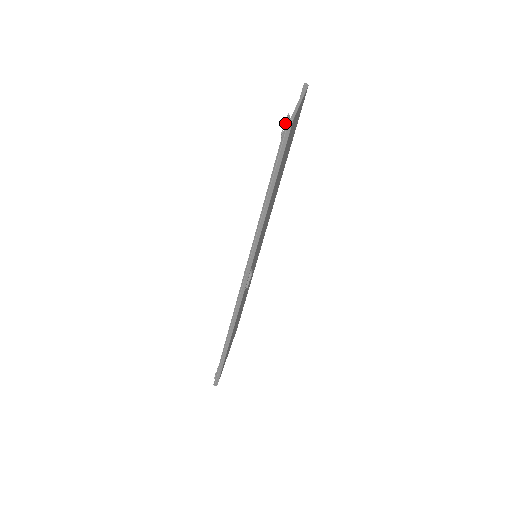
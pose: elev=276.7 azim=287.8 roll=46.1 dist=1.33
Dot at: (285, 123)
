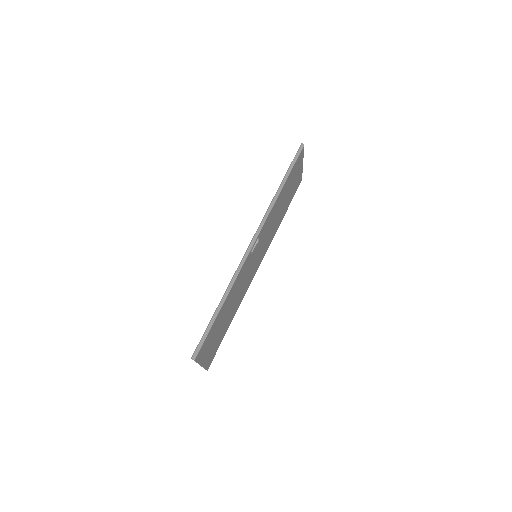
Dot at: occluded
